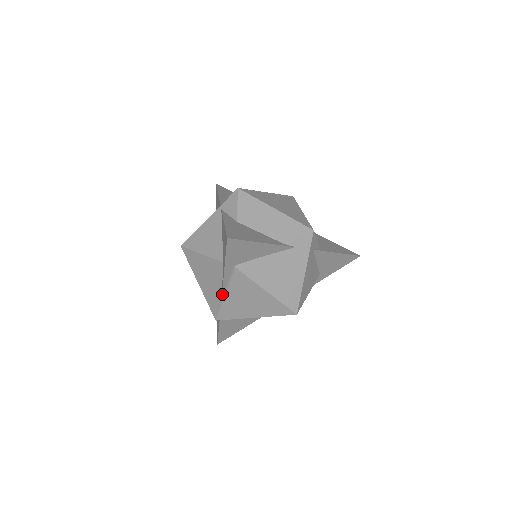
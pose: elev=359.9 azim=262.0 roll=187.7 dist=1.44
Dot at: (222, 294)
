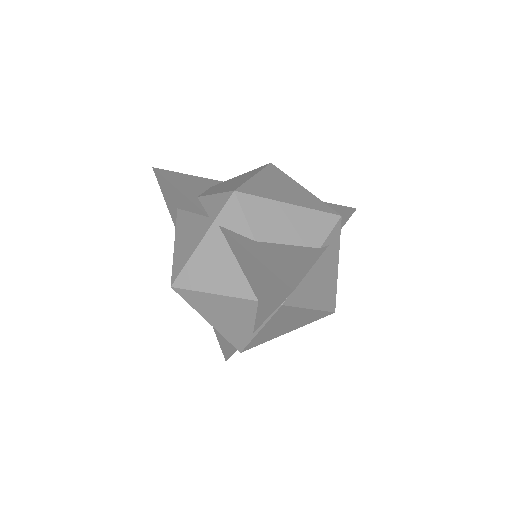
Dot at: (255, 330)
